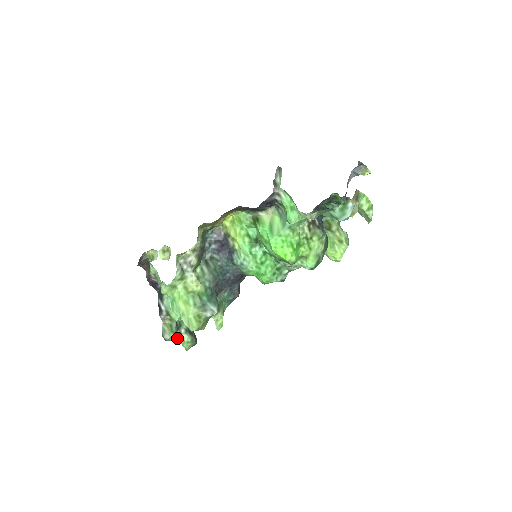
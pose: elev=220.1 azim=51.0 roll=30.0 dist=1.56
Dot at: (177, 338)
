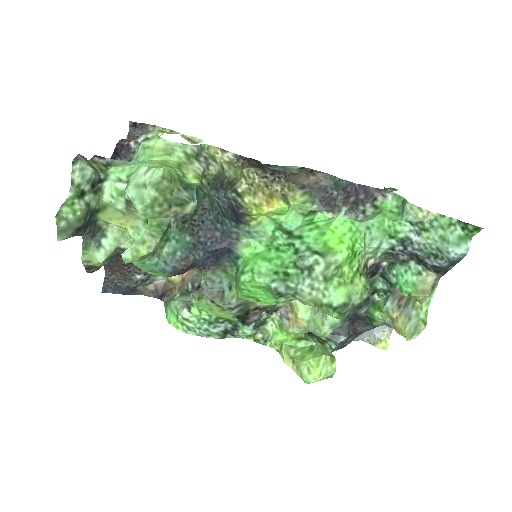
Dot at: (77, 188)
